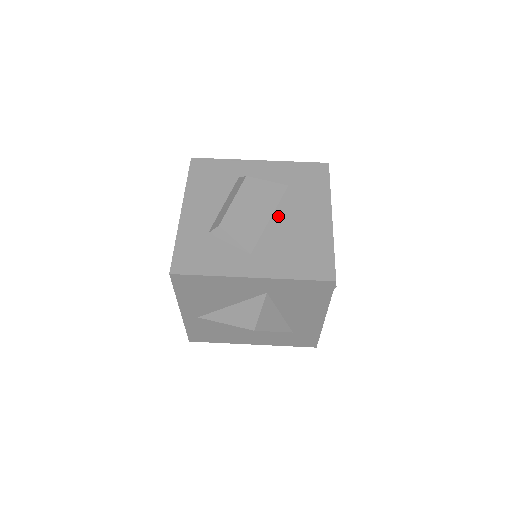
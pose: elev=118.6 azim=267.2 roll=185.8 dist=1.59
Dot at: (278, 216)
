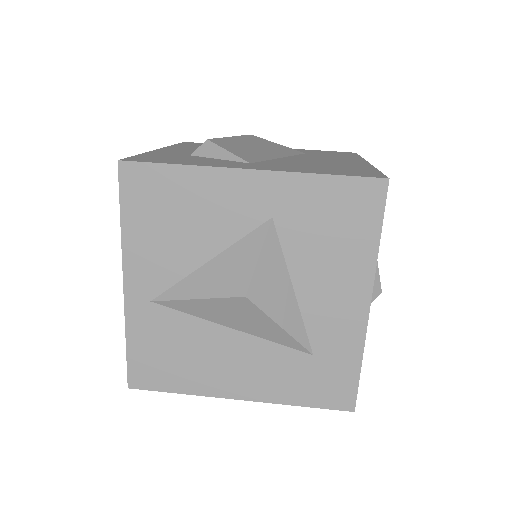
Dot at: (292, 158)
